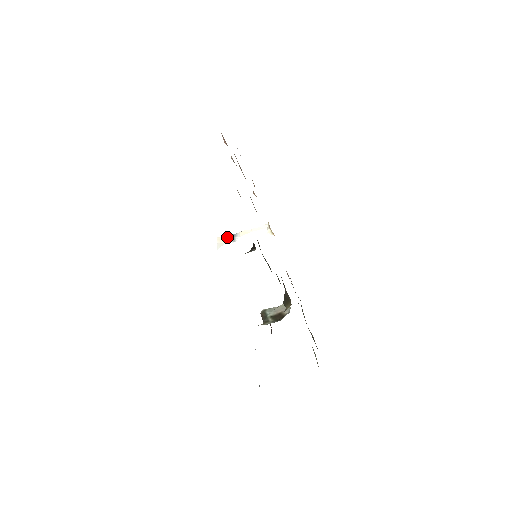
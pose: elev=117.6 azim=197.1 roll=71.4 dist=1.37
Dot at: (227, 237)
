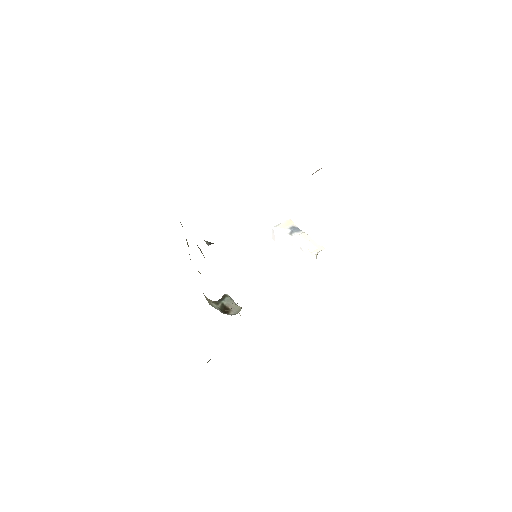
Dot at: (293, 226)
